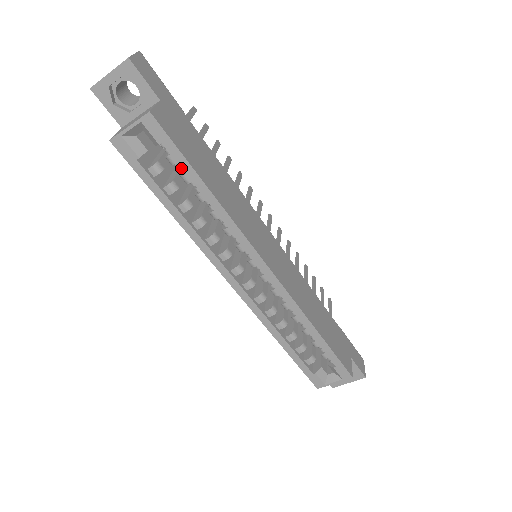
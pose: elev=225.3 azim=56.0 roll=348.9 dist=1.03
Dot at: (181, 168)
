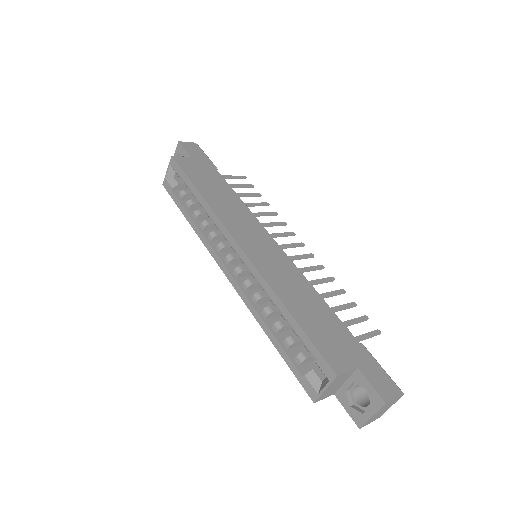
Dot at: occluded
